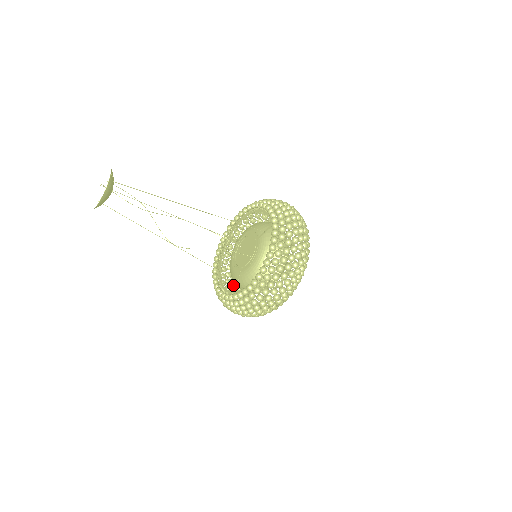
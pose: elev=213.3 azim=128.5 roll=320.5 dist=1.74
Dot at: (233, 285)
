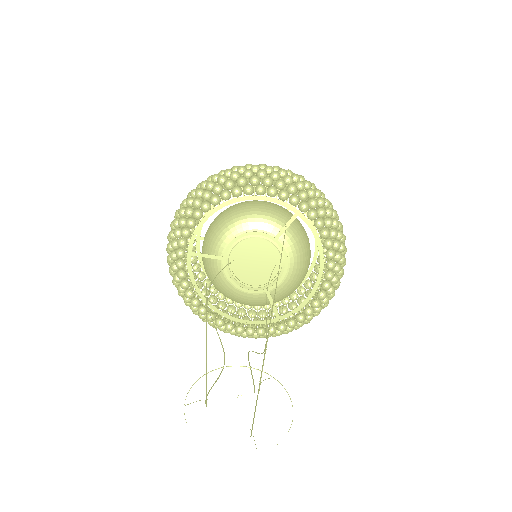
Dot at: occluded
